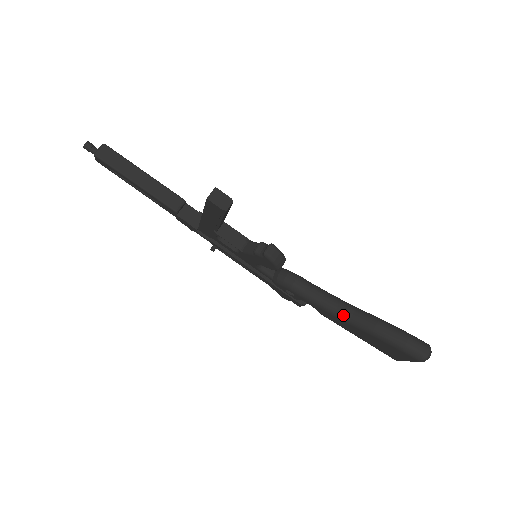
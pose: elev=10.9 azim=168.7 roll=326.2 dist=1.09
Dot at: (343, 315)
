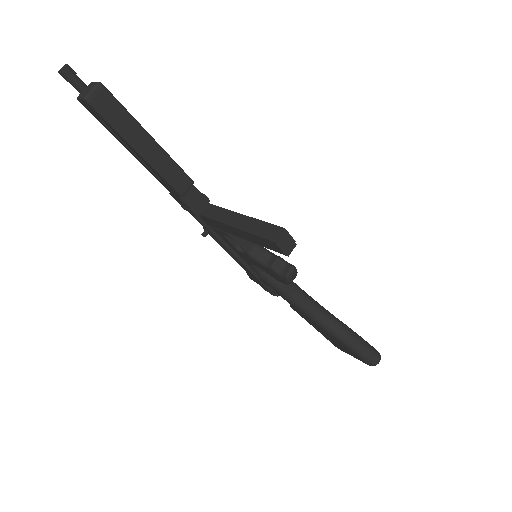
Dot at: (321, 321)
